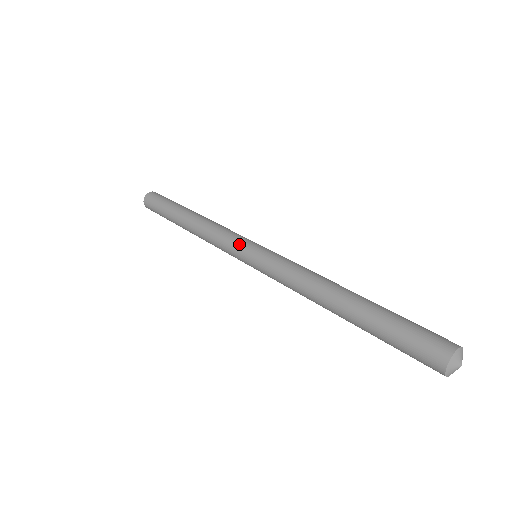
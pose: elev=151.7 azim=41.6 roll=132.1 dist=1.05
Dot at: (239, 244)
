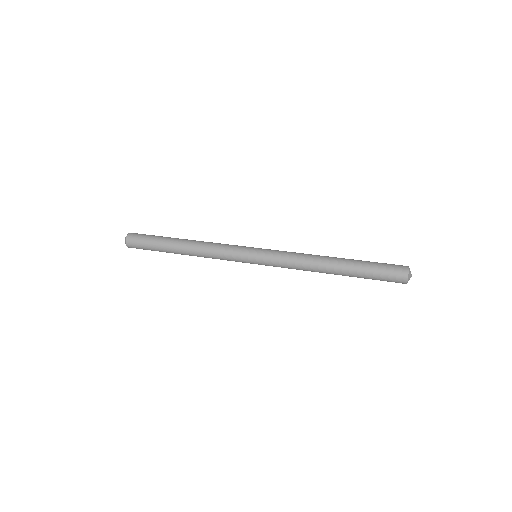
Dot at: (244, 248)
